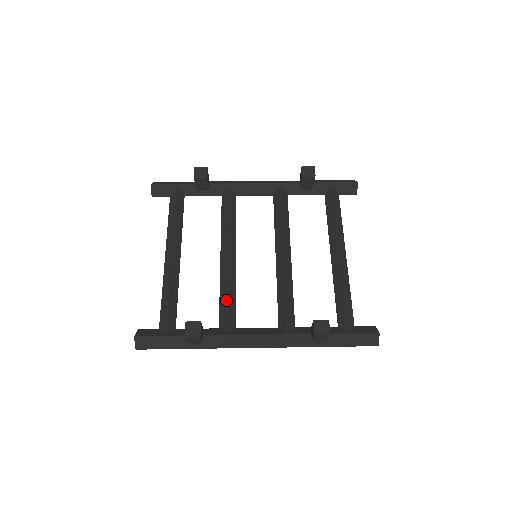
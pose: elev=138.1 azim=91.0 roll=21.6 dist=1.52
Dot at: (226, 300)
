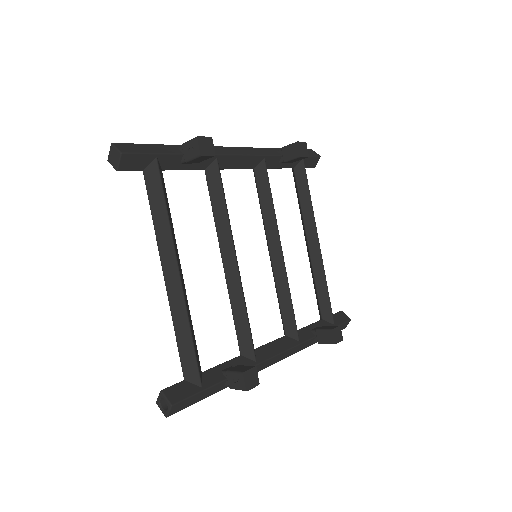
Dot at: (247, 322)
